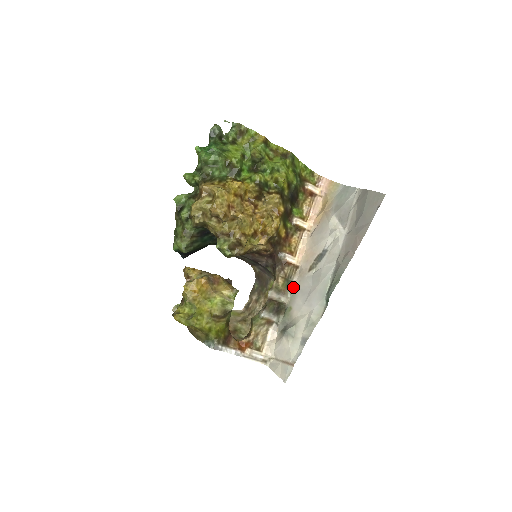
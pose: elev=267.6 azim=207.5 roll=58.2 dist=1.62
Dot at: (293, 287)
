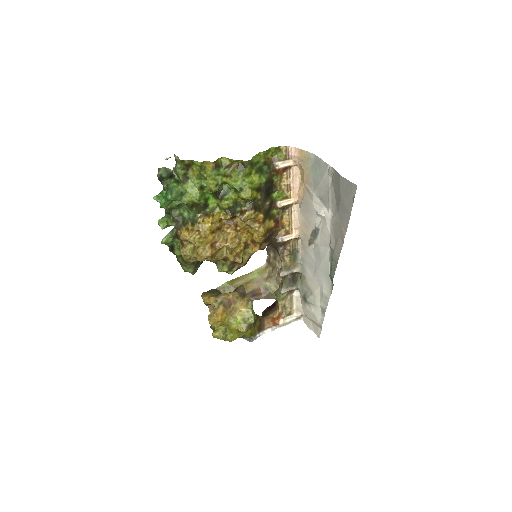
Dot at: (300, 257)
